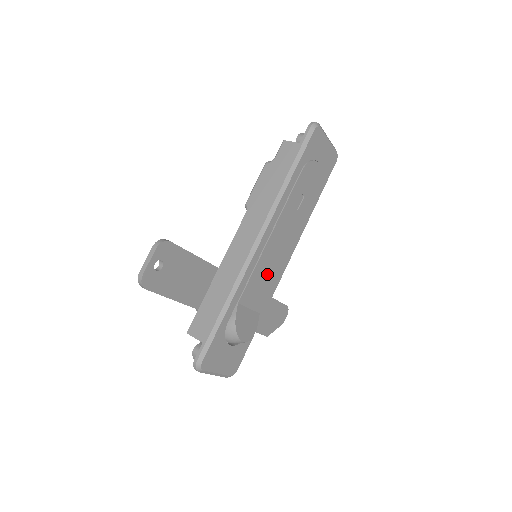
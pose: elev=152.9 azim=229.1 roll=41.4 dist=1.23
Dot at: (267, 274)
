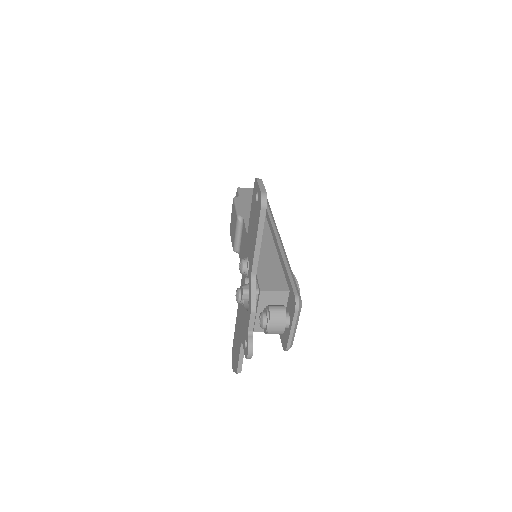
Dot at: occluded
